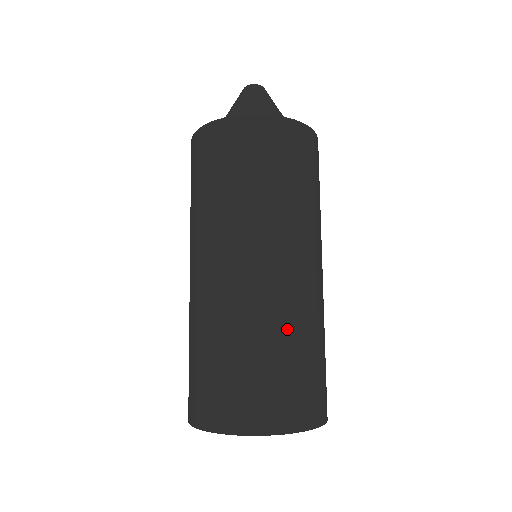
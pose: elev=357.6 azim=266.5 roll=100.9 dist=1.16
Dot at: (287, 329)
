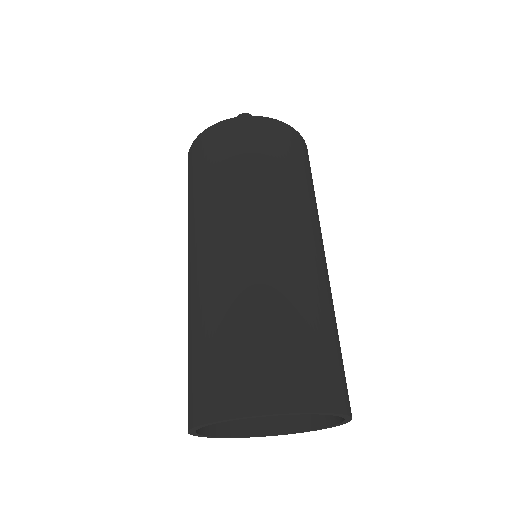
Dot at: (295, 299)
